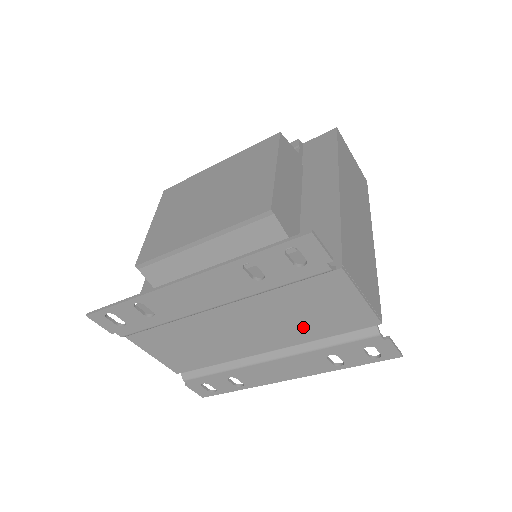
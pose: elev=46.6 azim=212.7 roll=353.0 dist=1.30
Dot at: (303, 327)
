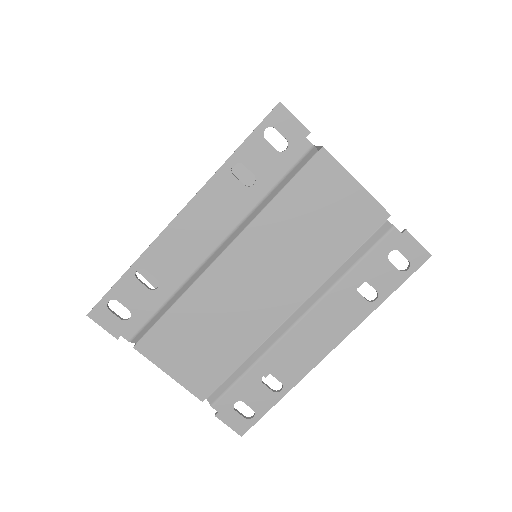
Dot at: (316, 252)
